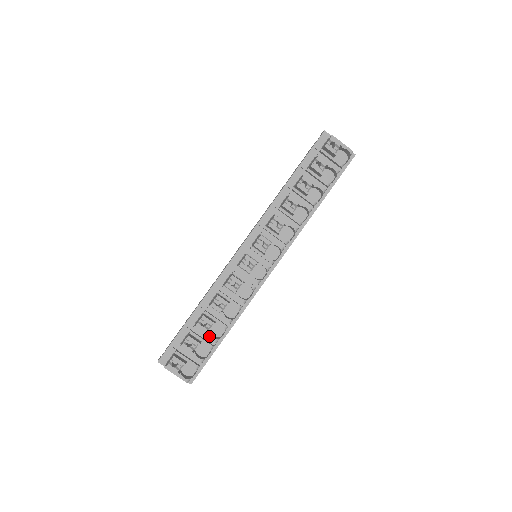
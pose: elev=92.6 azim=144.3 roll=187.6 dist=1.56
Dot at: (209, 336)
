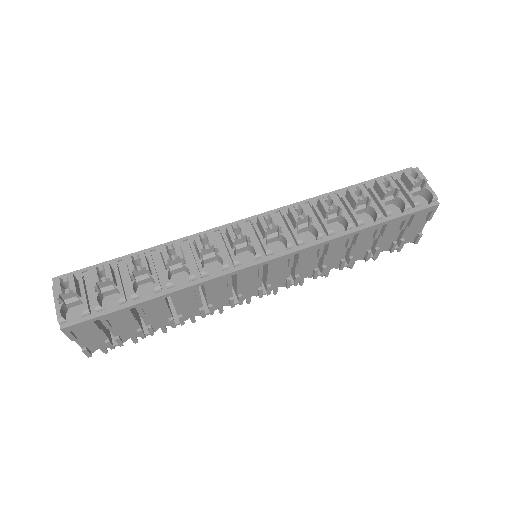
Dot at: (131, 284)
